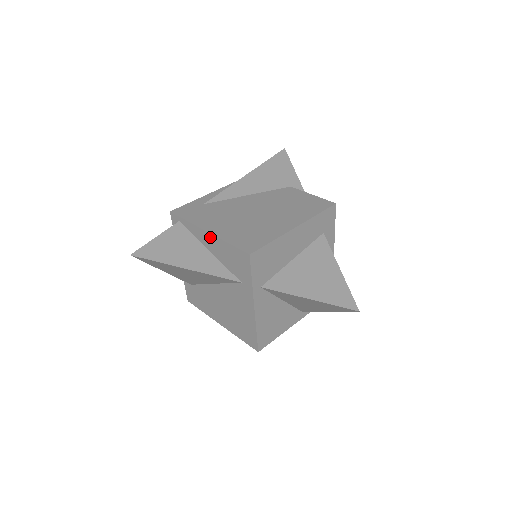
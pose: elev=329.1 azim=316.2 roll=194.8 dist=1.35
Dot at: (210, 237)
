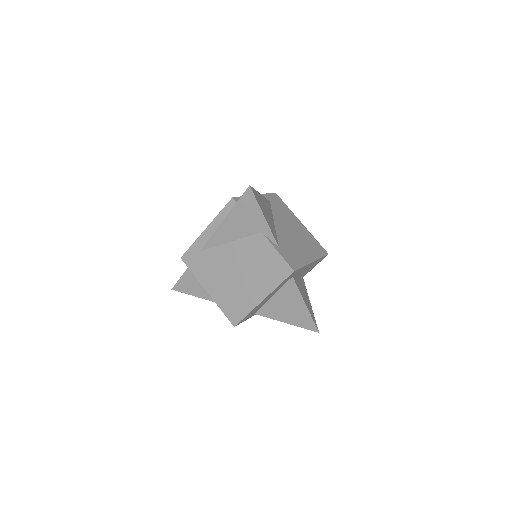
Dot at: (211, 294)
